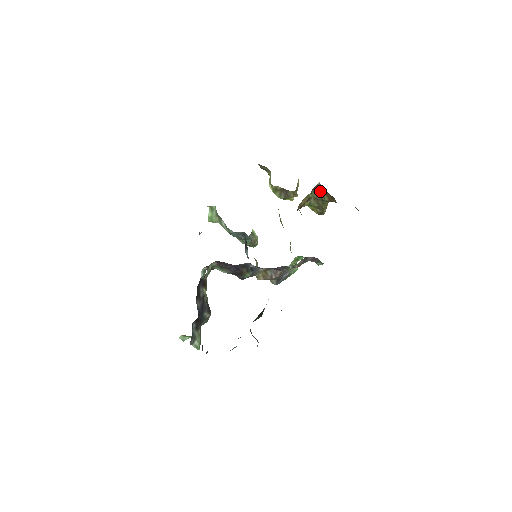
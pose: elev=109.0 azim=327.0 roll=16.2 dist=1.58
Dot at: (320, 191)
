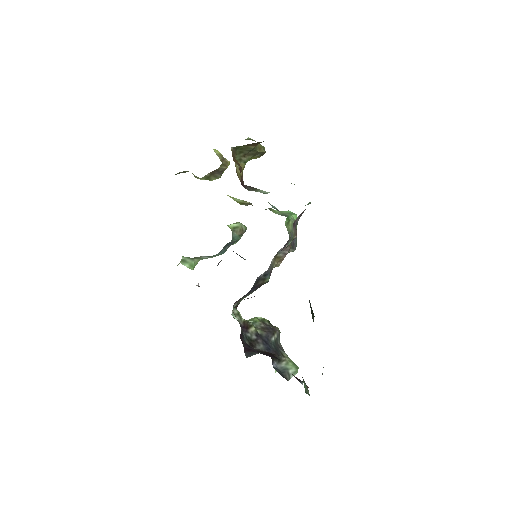
Dot at: (240, 149)
